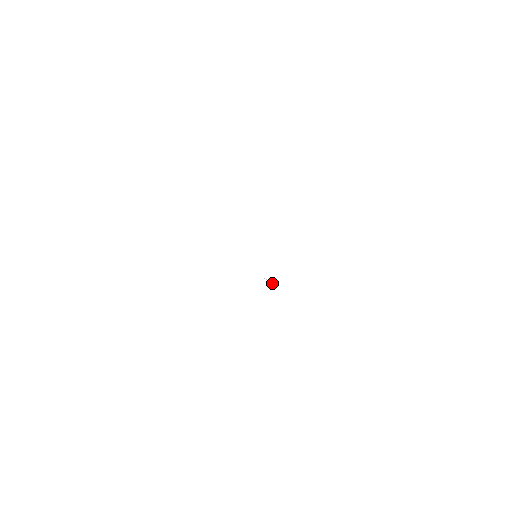
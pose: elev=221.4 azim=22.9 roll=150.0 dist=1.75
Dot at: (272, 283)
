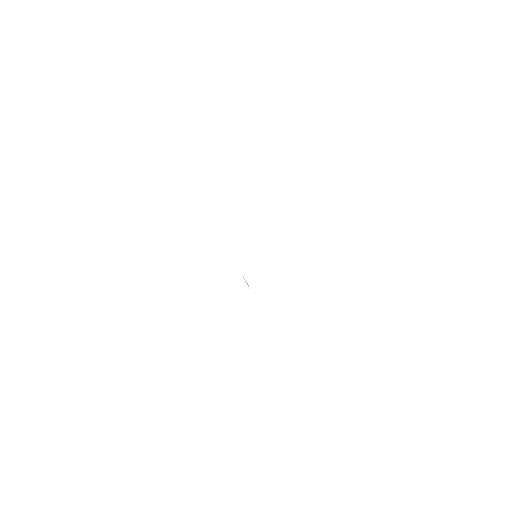
Dot at: occluded
